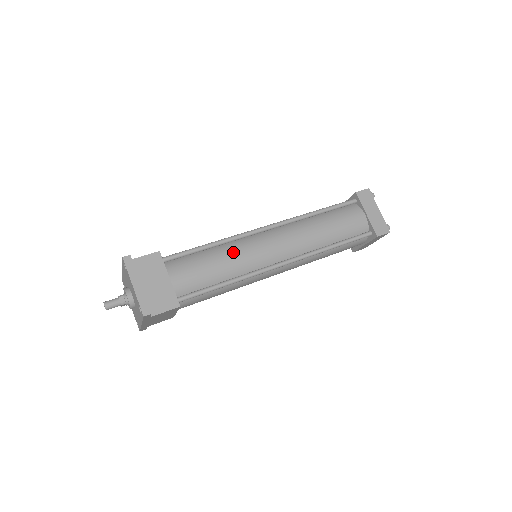
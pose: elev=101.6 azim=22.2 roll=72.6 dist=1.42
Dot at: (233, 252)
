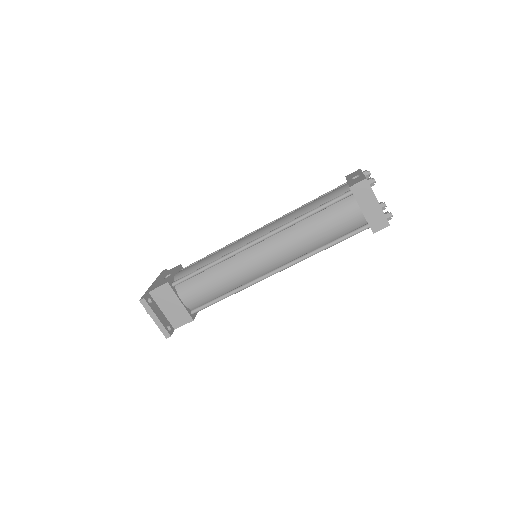
Dot at: (227, 272)
